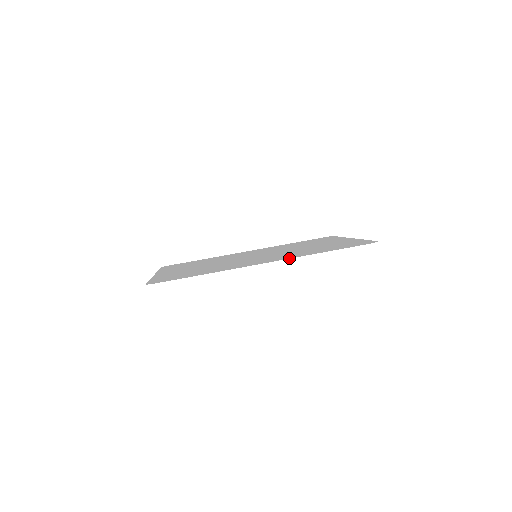
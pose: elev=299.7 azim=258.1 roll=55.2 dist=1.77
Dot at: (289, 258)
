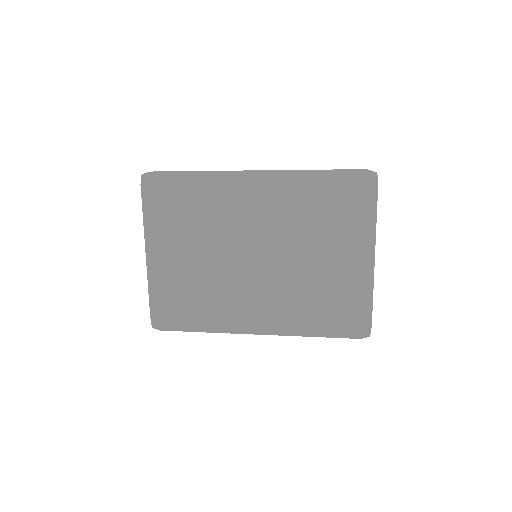
Dot at: (278, 171)
